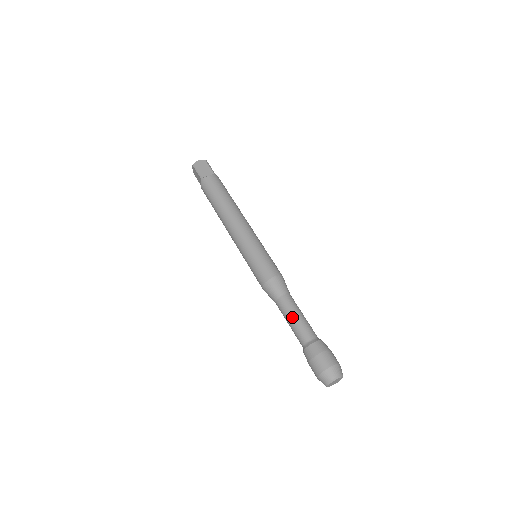
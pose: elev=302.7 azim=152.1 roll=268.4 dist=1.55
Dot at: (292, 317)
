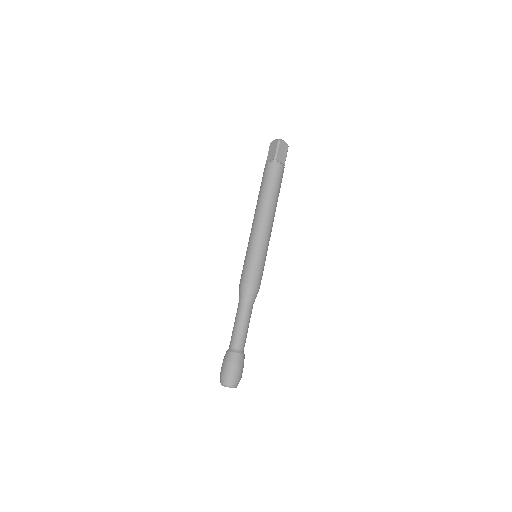
Dot at: (234, 323)
